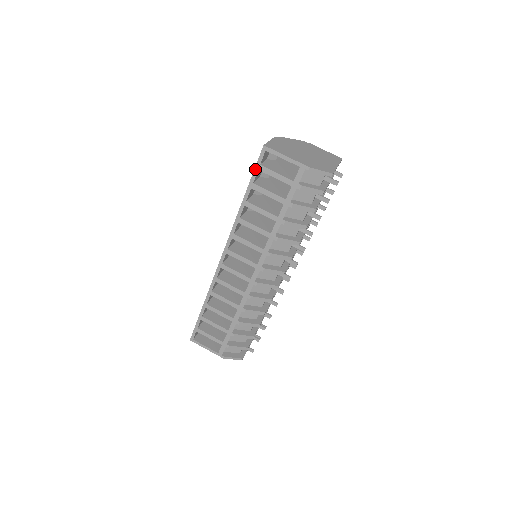
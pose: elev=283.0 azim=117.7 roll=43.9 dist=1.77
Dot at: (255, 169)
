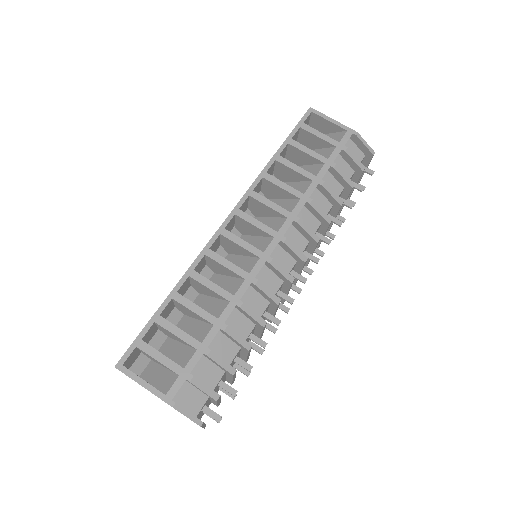
Dot at: (297, 126)
